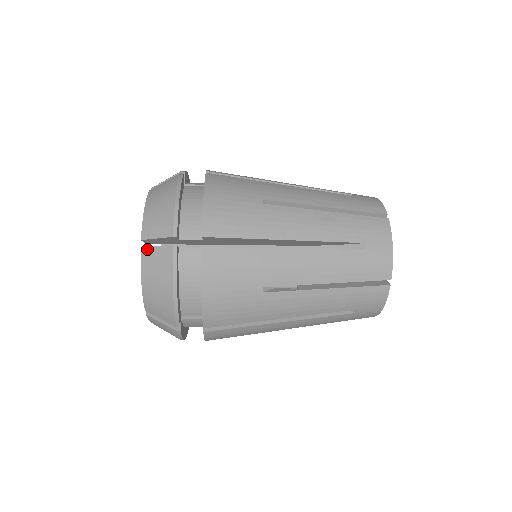
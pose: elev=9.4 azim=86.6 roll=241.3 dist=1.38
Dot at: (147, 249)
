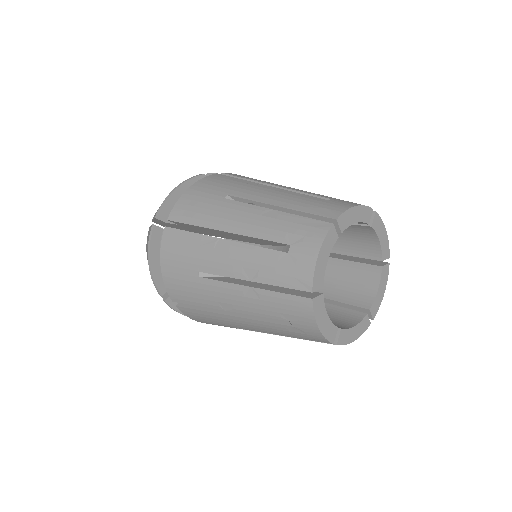
Dot at: occluded
